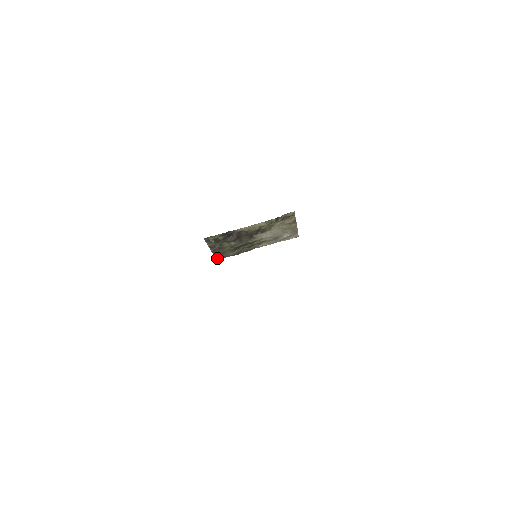
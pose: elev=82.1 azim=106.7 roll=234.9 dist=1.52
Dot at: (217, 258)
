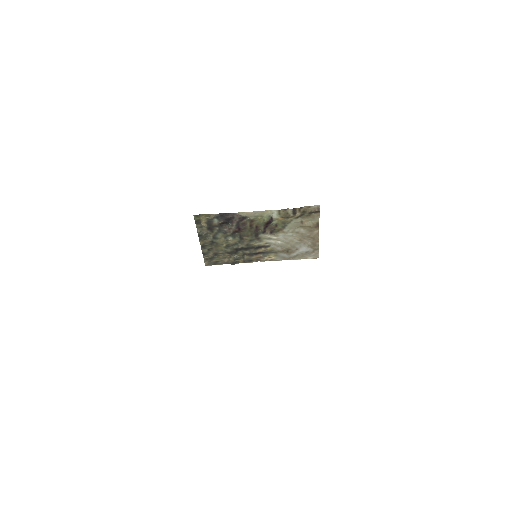
Dot at: (206, 262)
